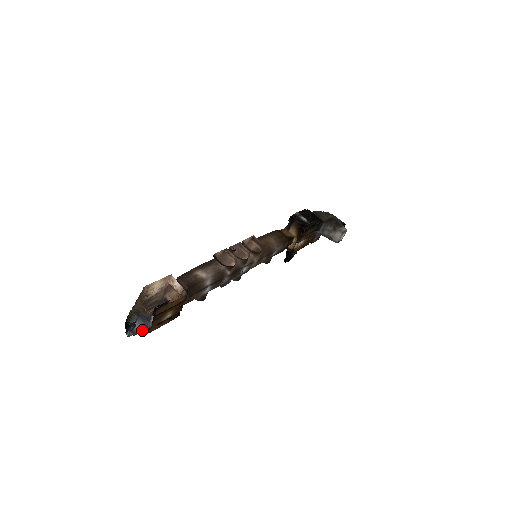
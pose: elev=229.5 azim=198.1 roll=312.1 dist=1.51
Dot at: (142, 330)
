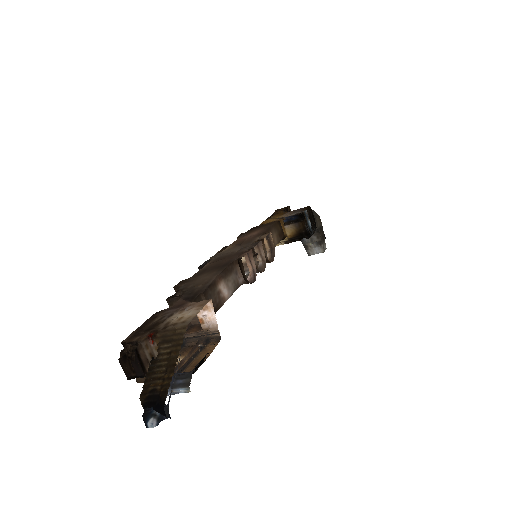
Dot at: occluded
